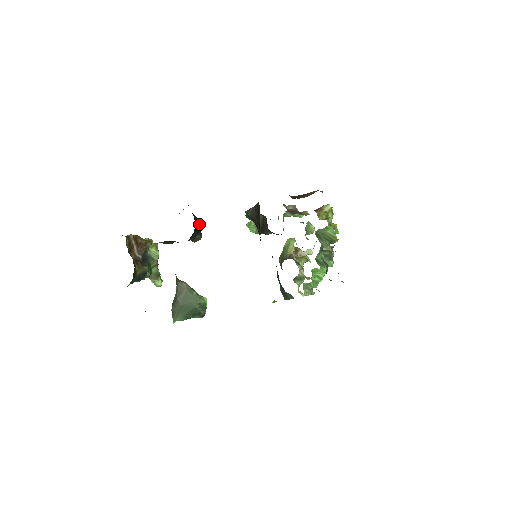
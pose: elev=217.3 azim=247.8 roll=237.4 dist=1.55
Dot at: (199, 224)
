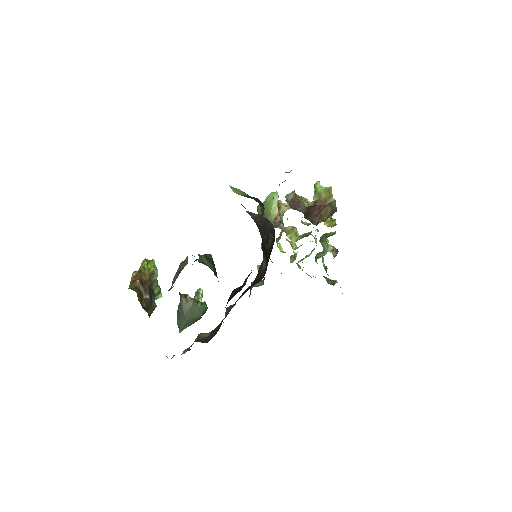
Dot at: occluded
